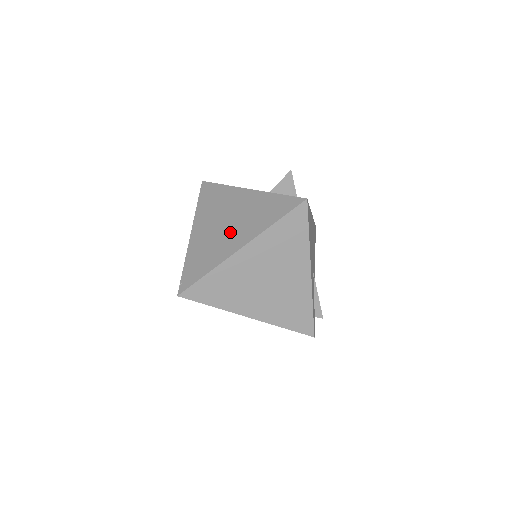
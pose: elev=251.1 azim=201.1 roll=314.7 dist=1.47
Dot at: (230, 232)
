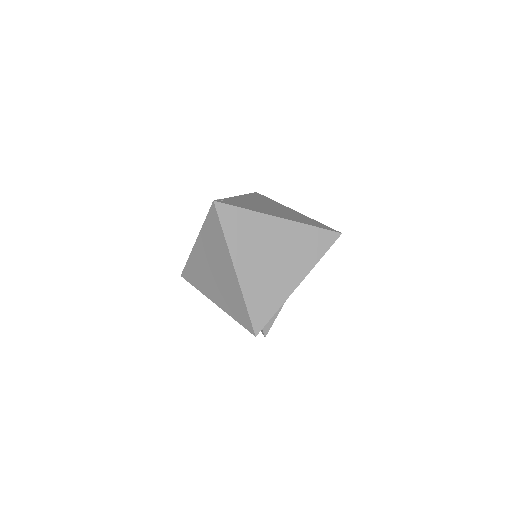
Dot at: (273, 210)
